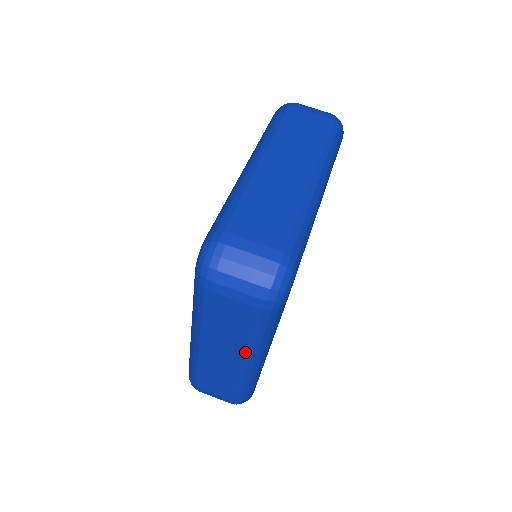
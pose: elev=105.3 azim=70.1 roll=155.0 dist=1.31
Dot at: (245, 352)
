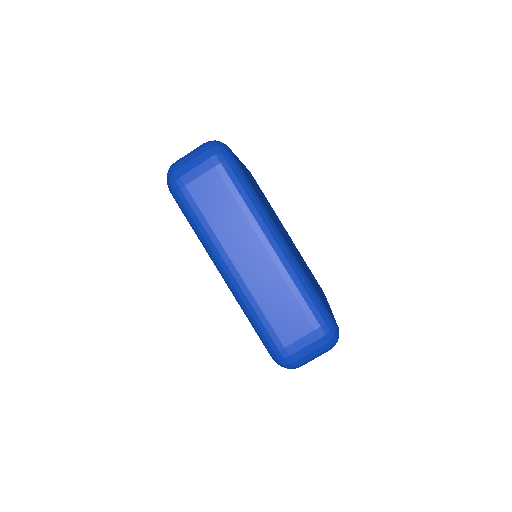
Dot at: occluded
